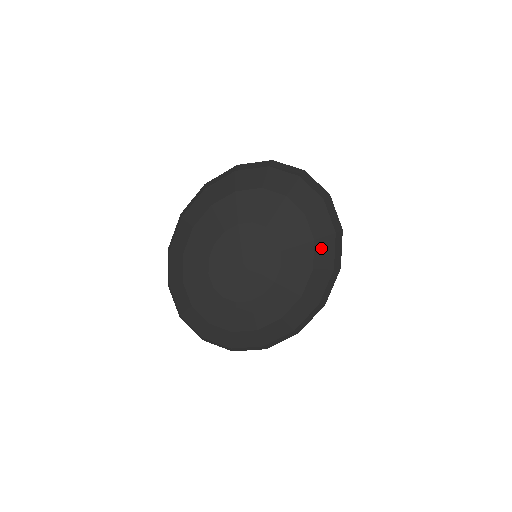
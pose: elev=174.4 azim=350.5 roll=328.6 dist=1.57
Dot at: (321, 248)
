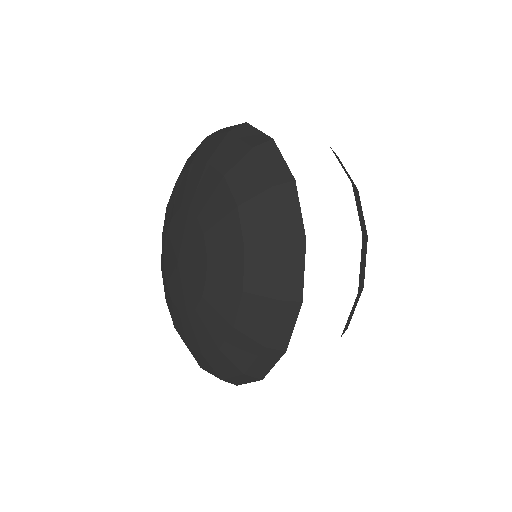
Dot at: (252, 215)
